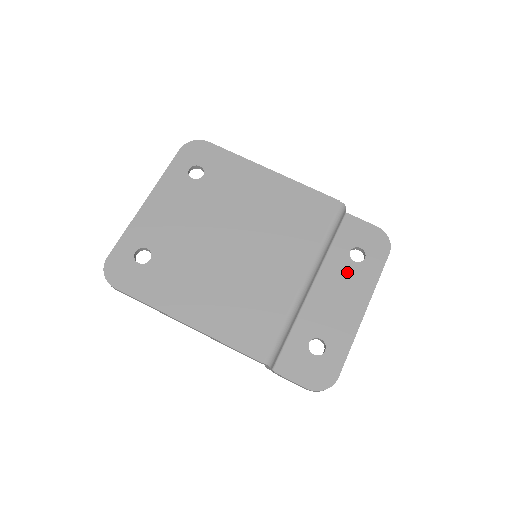
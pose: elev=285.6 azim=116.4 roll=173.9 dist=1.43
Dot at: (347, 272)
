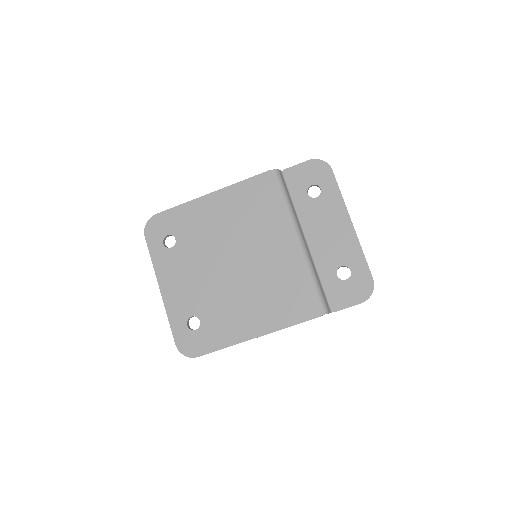
Dot at: (318, 209)
